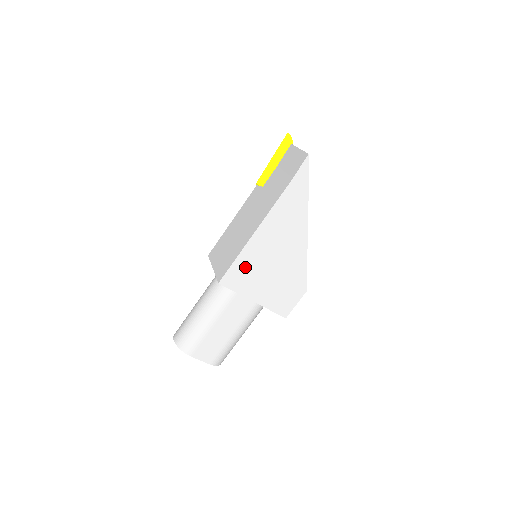
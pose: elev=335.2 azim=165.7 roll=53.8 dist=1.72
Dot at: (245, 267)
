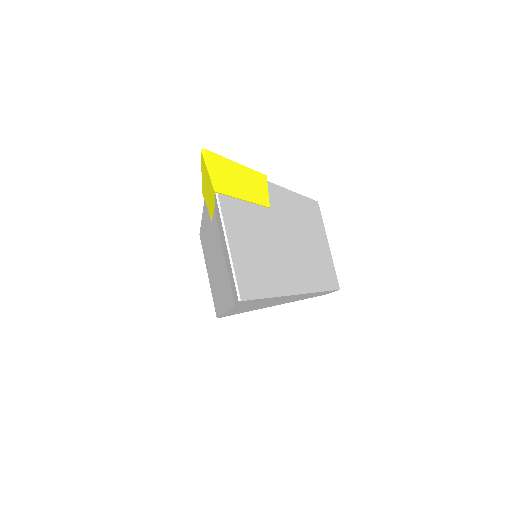
Dot at: (238, 312)
